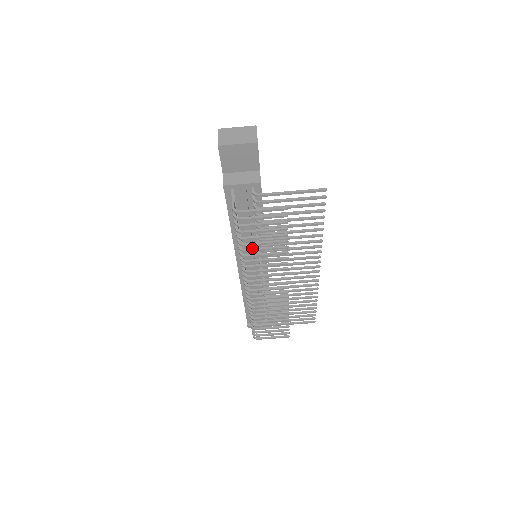
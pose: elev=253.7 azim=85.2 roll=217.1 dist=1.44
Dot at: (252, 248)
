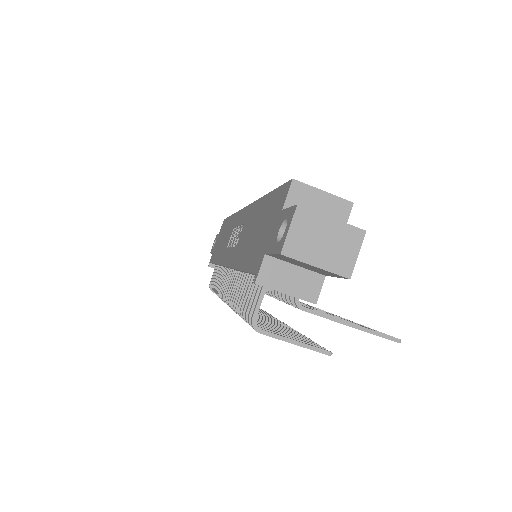
Dot at: occluded
